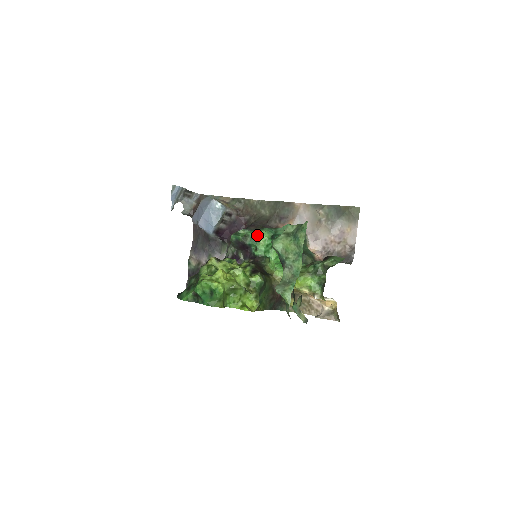
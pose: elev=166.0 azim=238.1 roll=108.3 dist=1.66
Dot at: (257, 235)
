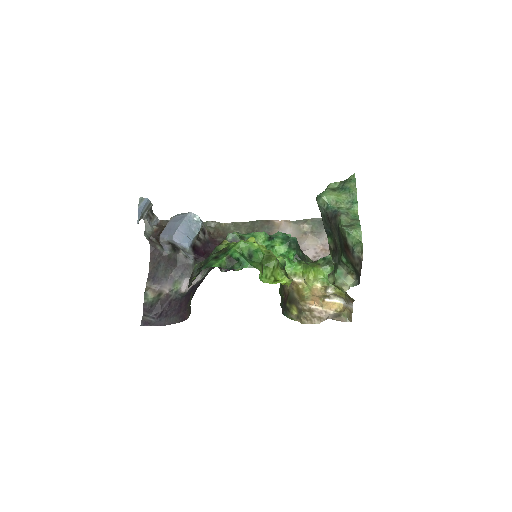
Dot at: (254, 236)
